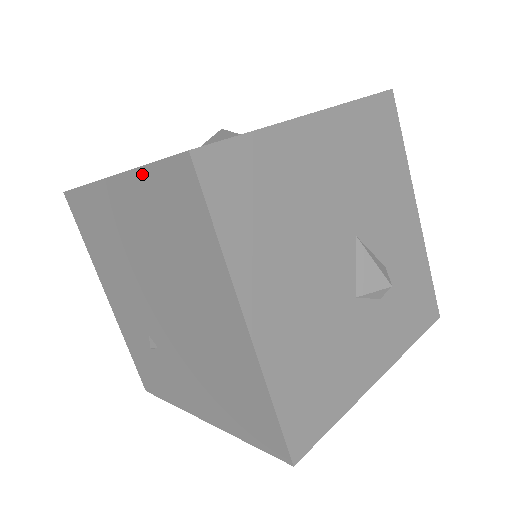
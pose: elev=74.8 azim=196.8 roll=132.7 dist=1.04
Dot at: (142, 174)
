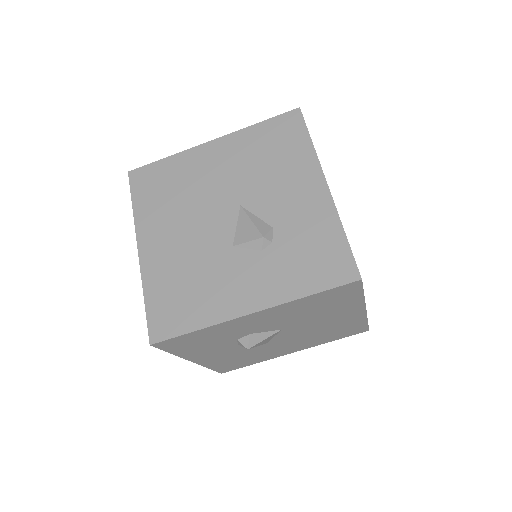
Dot at: occluded
